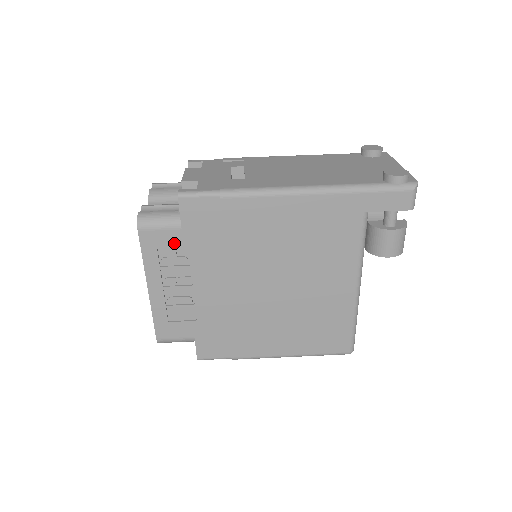
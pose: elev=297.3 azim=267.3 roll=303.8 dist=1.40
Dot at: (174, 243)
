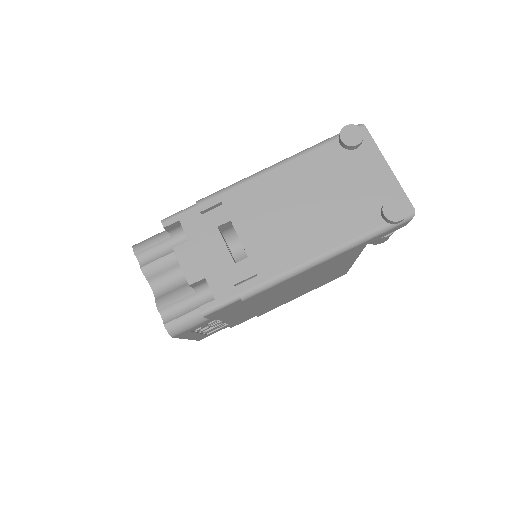
Dot at: (205, 324)
